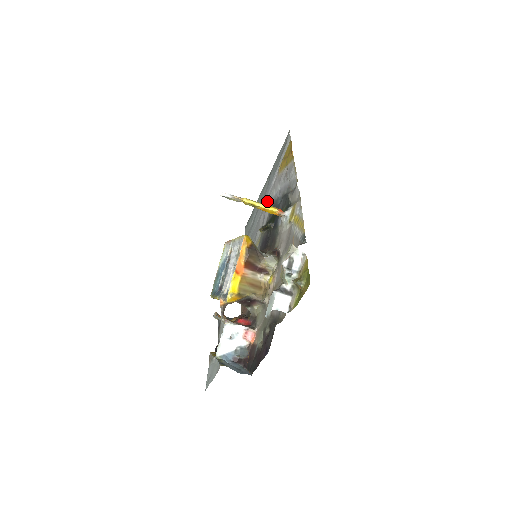
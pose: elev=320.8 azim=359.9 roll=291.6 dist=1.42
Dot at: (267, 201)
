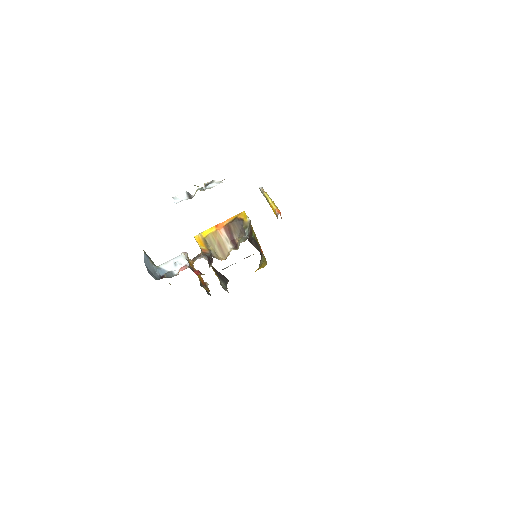
Dot at: occluded
